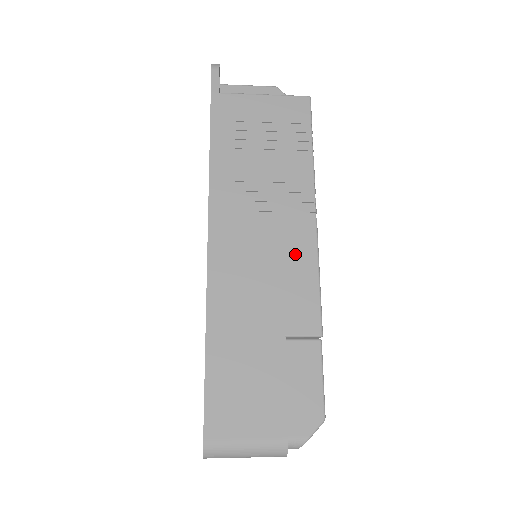
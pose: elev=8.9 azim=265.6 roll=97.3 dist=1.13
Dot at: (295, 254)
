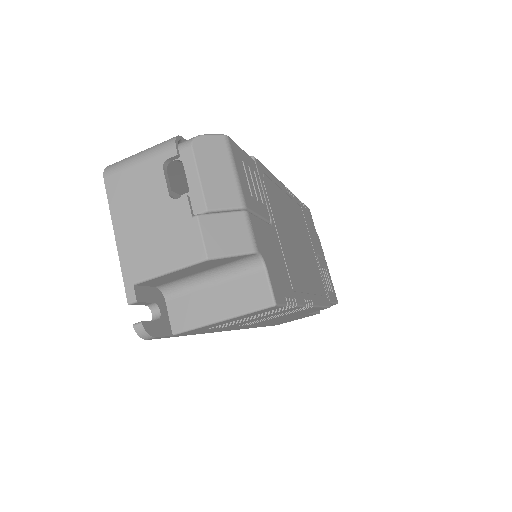
Dot at: occluded
